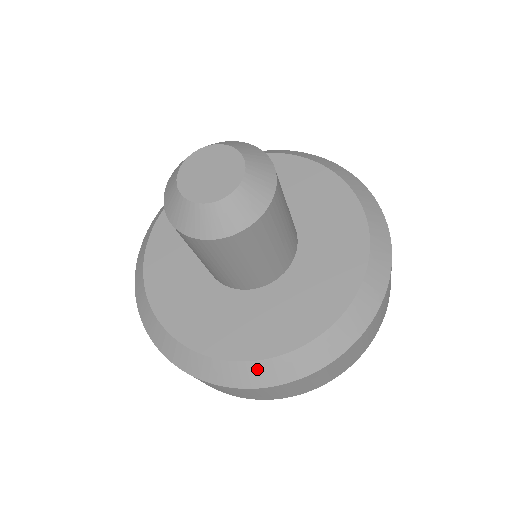
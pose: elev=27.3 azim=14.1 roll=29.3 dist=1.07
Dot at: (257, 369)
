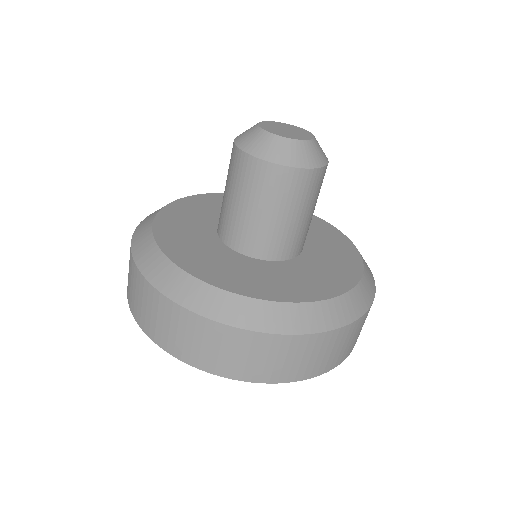
Dot at: (315, 311)
